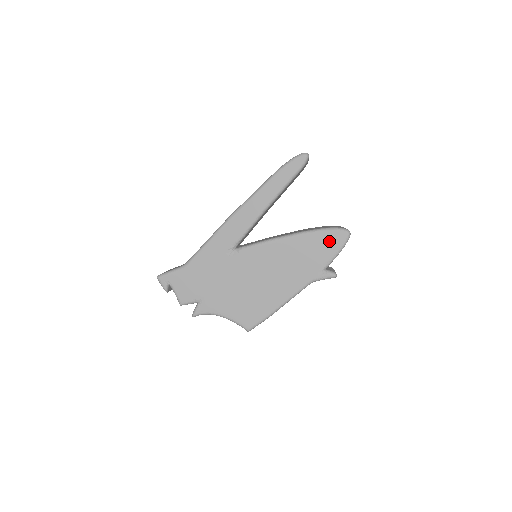
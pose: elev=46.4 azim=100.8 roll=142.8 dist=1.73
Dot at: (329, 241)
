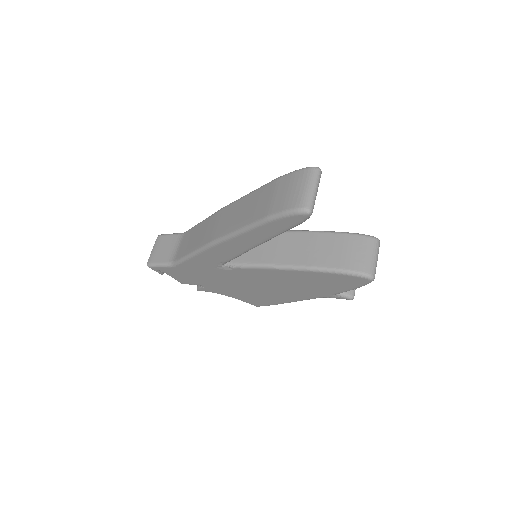
Dot at: (344, 281)
